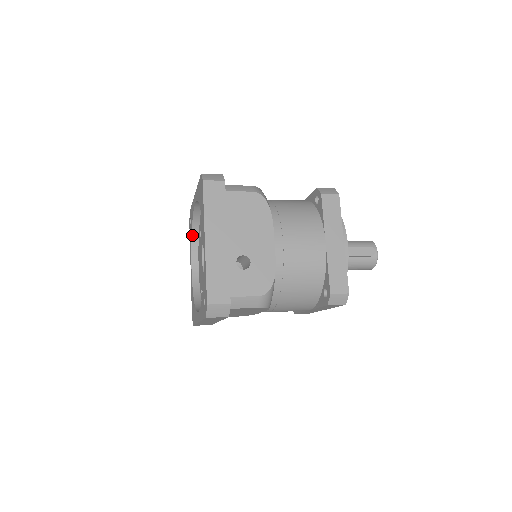
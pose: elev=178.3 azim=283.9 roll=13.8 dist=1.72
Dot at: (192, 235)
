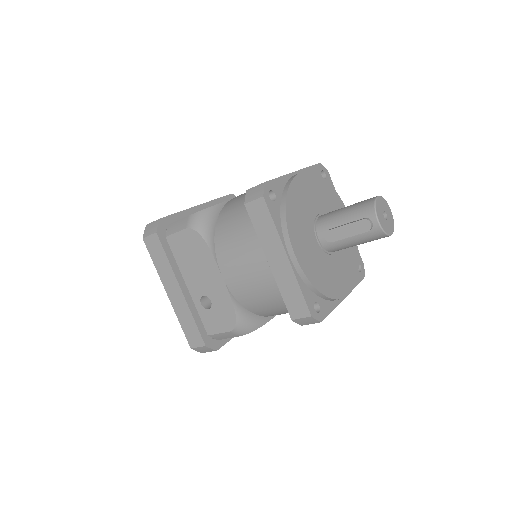
Dot at: occluded
